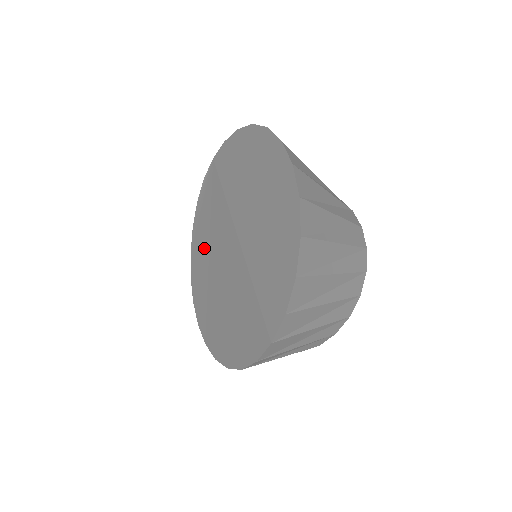
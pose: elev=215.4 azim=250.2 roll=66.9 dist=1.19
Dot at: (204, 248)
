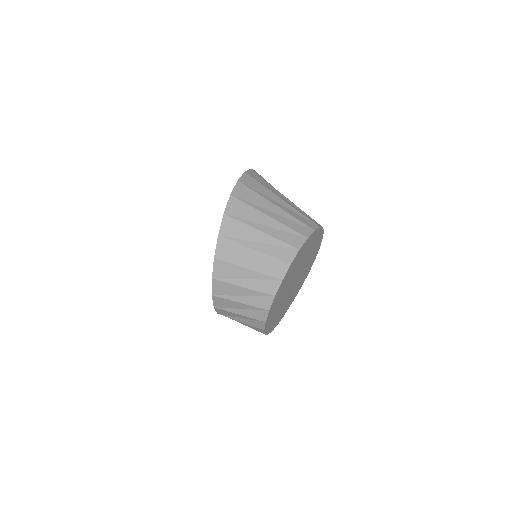
Dot at: occluded
